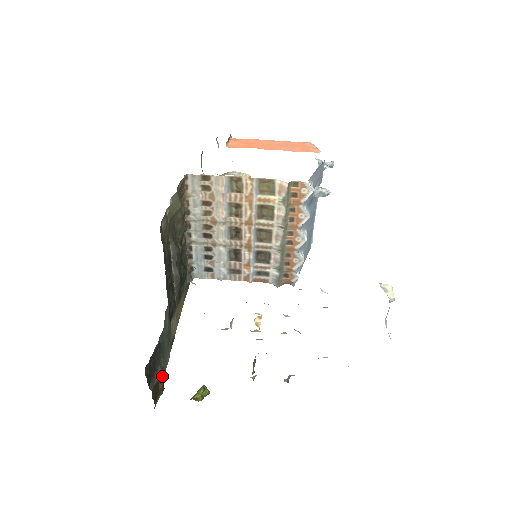
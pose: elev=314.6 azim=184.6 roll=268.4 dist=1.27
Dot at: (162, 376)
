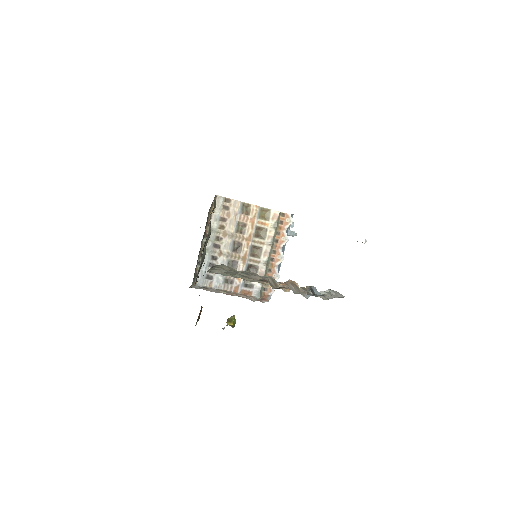
Dot at: occluded
